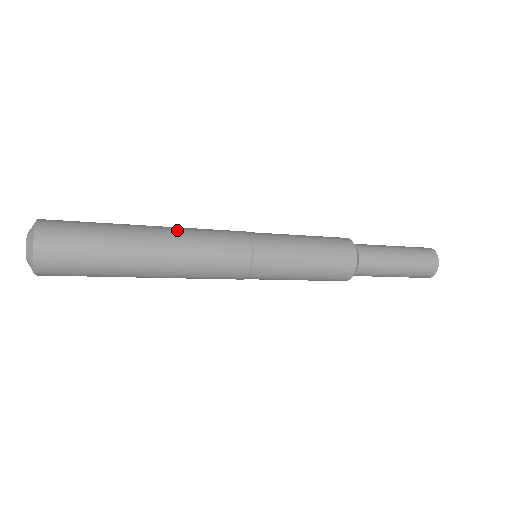
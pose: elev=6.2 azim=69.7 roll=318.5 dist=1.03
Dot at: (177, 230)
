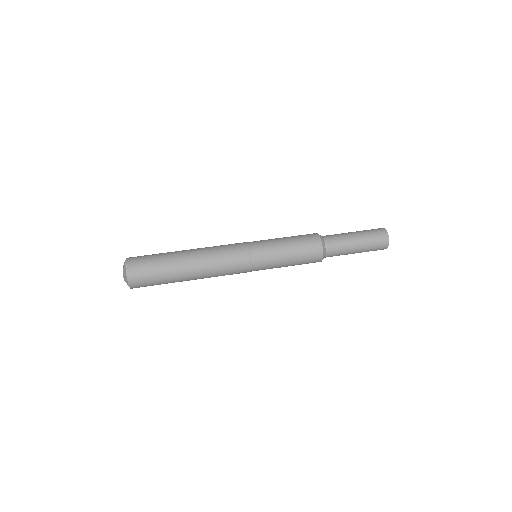
Dot at: (202, 250)
